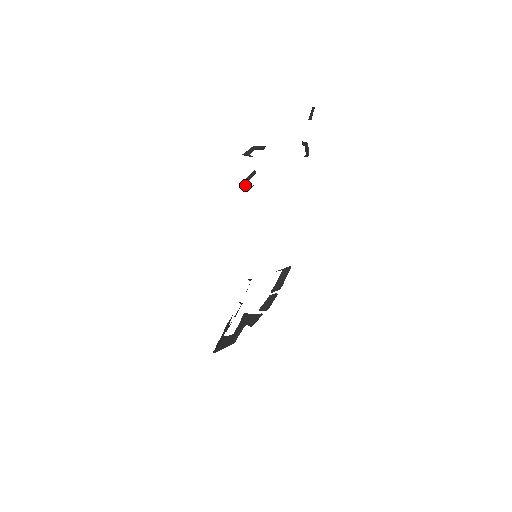
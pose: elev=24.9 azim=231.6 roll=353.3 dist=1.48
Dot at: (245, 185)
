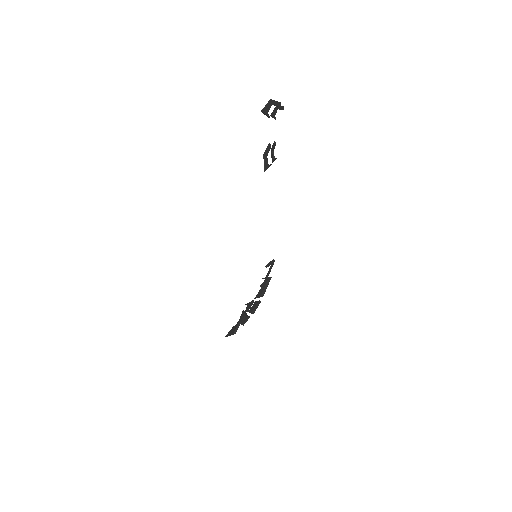
Dot at: (271, 156)
